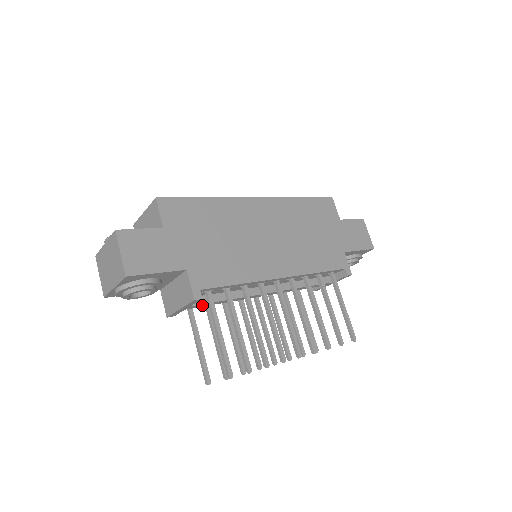
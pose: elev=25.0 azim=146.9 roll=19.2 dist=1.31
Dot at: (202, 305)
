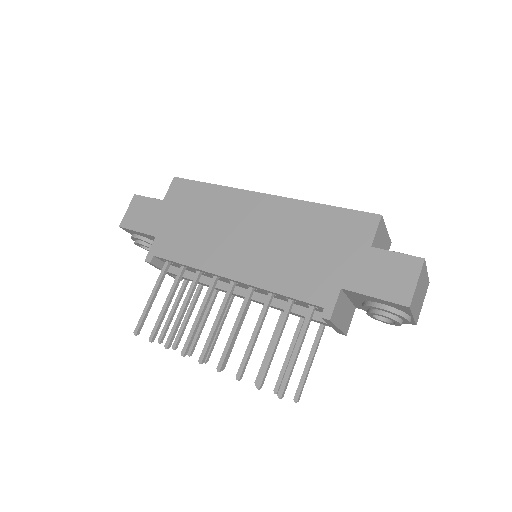
Dot at: occluded
